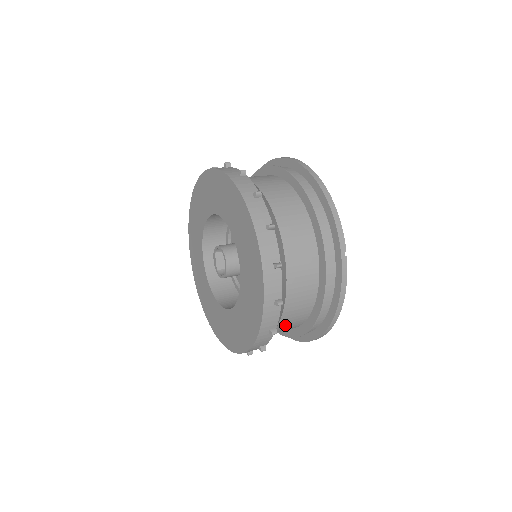
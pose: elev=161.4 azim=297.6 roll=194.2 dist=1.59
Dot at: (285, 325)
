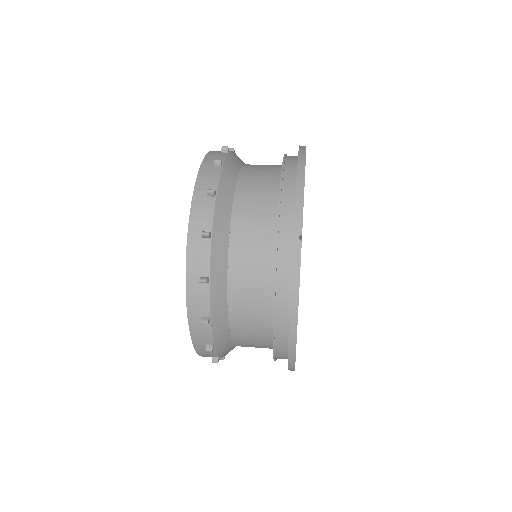
Dot at: (243, 328)
